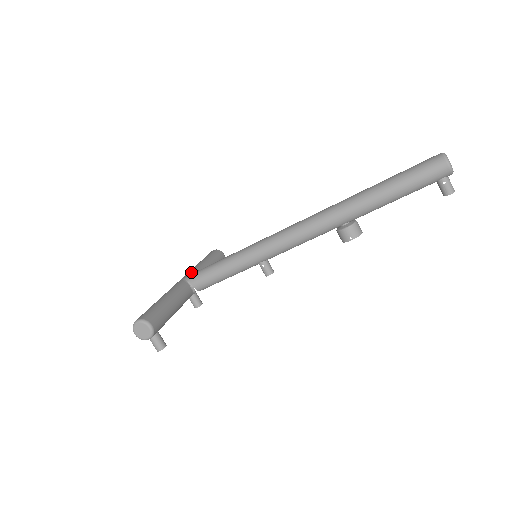
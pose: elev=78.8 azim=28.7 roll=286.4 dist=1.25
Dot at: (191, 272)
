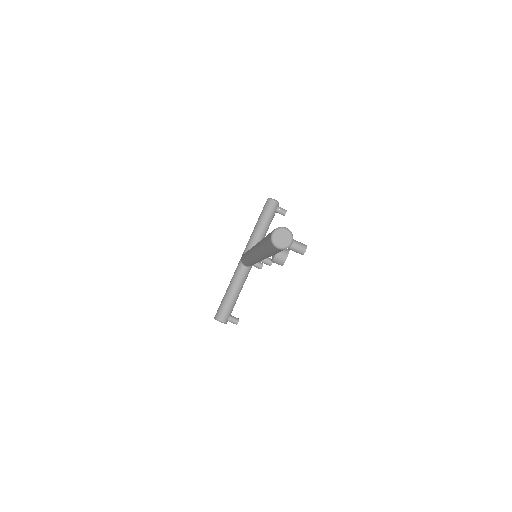
Dot at: (246, 248)
